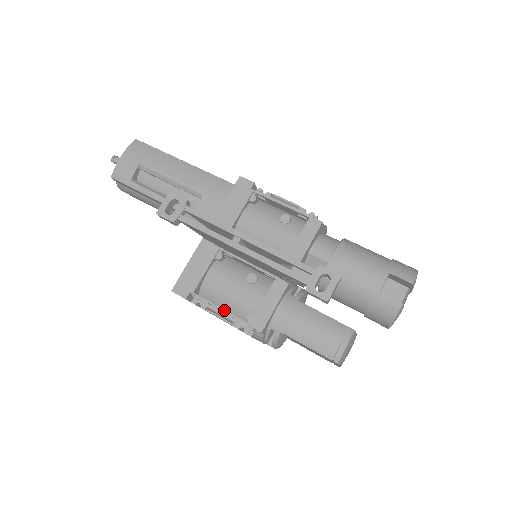
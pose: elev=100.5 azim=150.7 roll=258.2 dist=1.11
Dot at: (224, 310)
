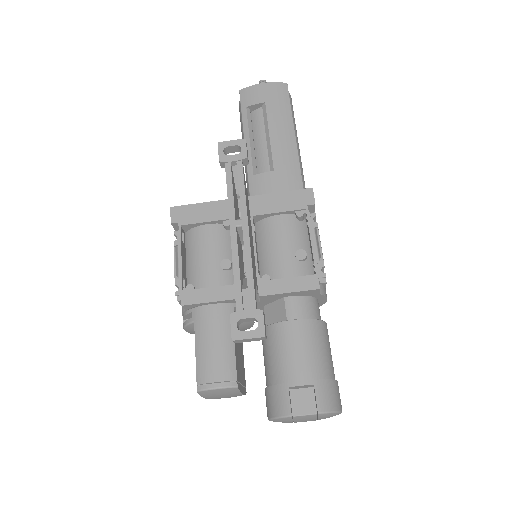
Dot at: (181, 261)
